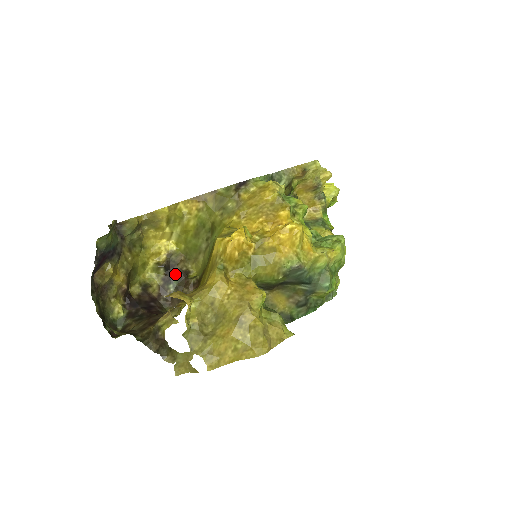
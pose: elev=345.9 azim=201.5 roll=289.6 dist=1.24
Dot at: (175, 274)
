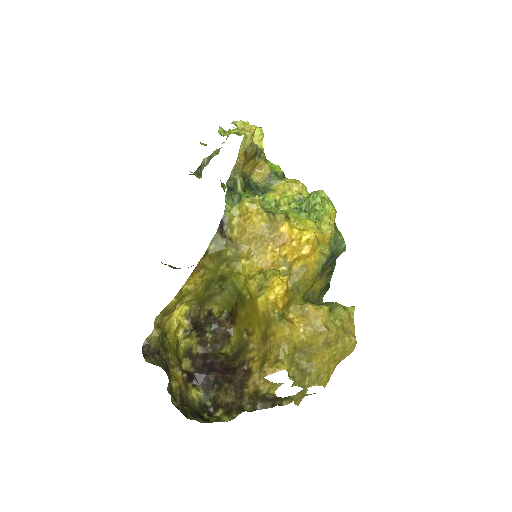
Dot at: (204, 324)
